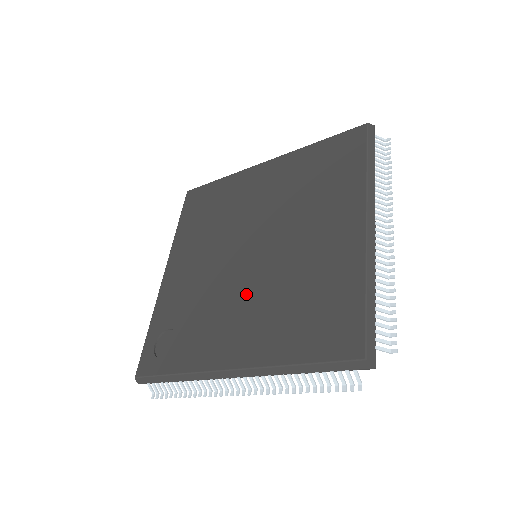
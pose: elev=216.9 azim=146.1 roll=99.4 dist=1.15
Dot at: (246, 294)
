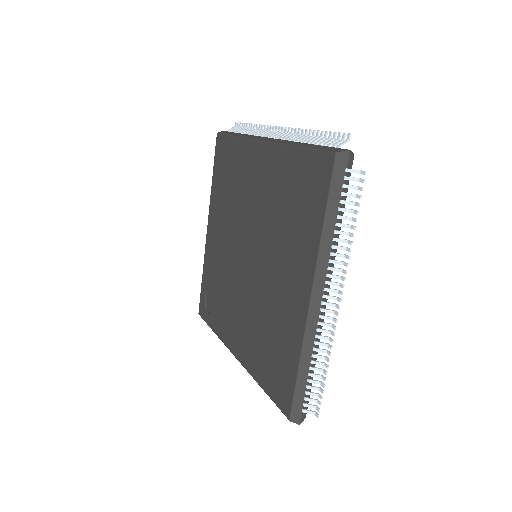
Dot at: (243, 300)
